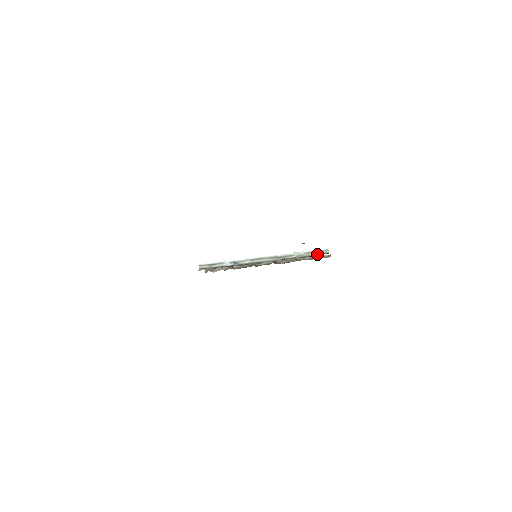
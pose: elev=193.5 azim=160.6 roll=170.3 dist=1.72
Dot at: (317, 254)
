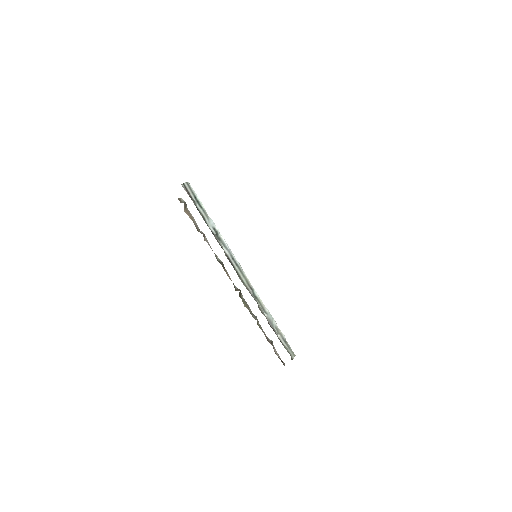
Dot at: (284, 344)
